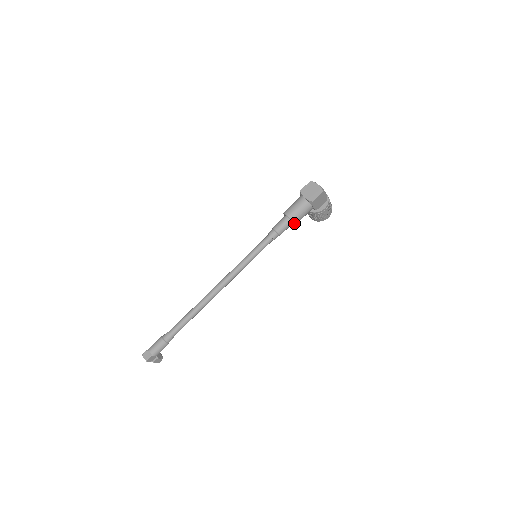
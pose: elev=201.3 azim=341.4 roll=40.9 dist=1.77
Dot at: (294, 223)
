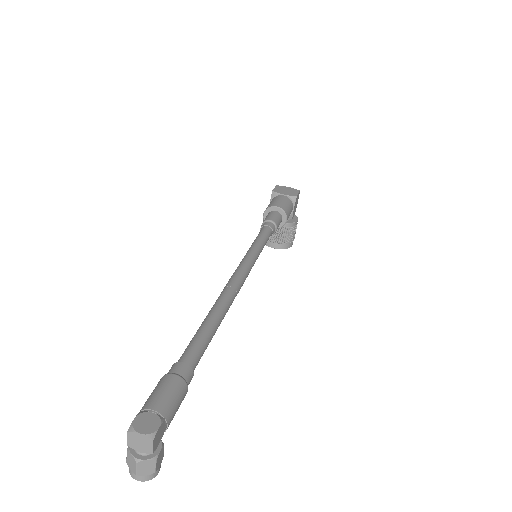
Dot at: (286, 218)
